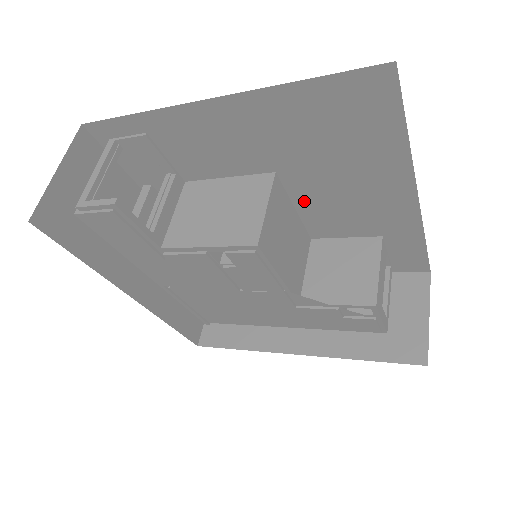
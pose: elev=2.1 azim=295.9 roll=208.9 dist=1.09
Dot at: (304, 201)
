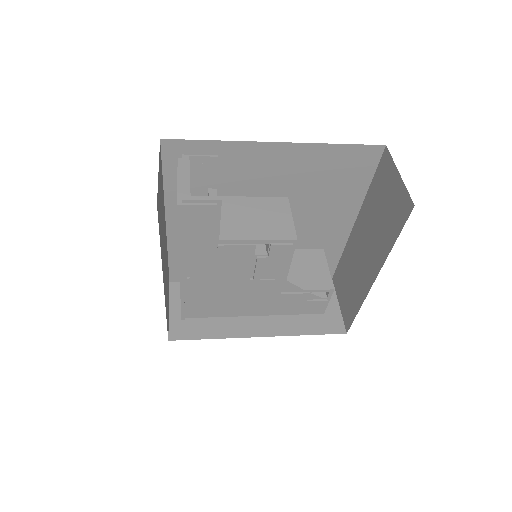
Dot at: occluded
